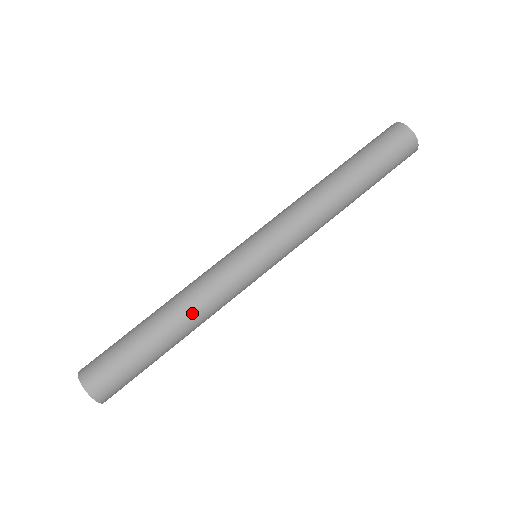
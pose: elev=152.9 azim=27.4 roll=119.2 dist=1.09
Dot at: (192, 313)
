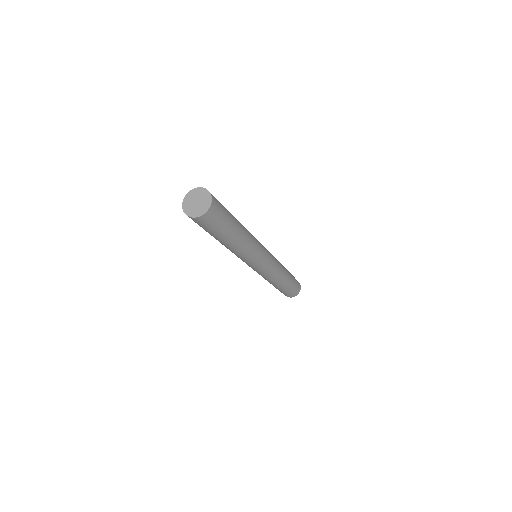
Dot at: (247, 231)
